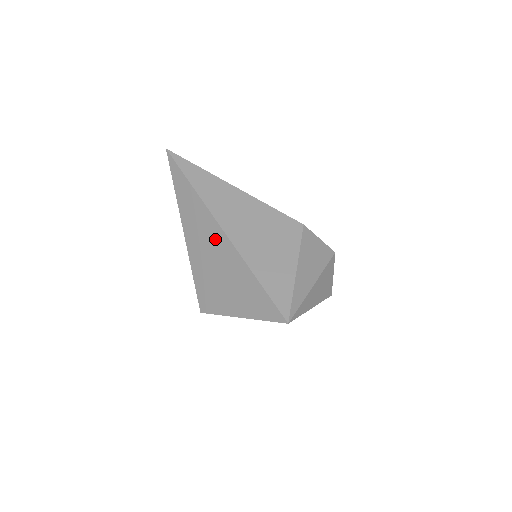
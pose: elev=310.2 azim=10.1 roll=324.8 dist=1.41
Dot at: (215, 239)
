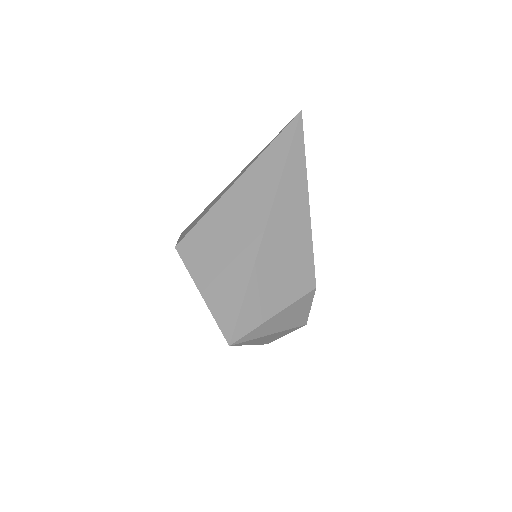
Dot at: (253, 220)
